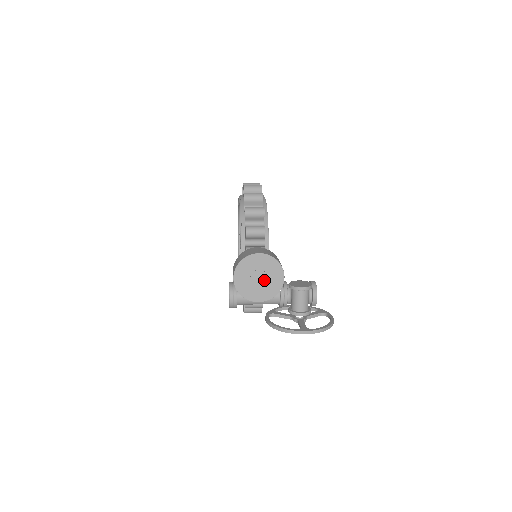
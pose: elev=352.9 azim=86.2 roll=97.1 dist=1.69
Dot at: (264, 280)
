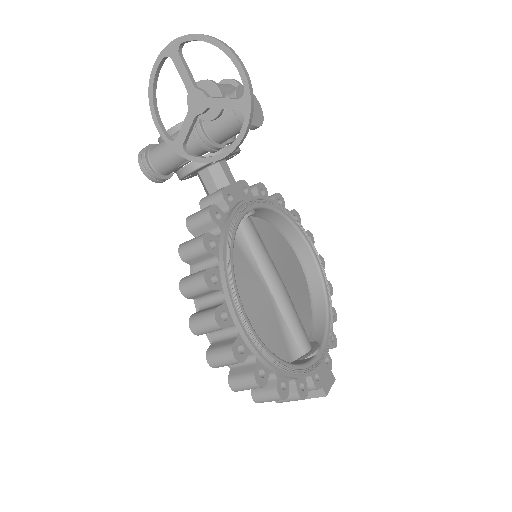
Dot at: occluded
